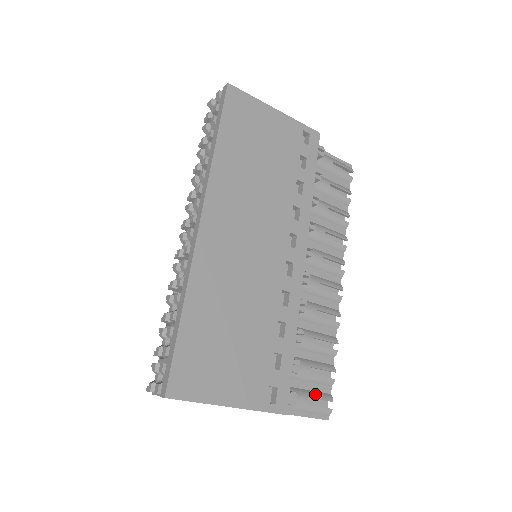
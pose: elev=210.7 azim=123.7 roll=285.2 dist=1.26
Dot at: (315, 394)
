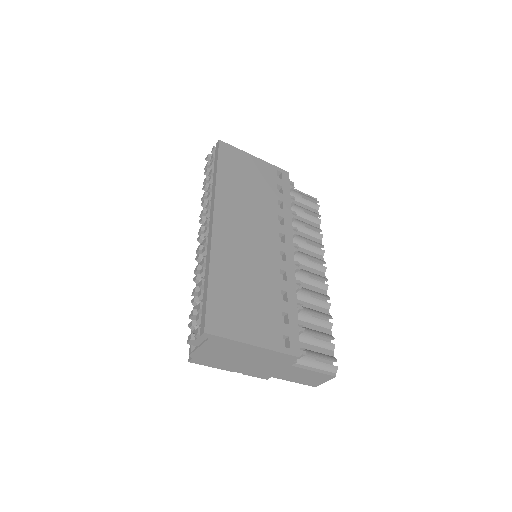
Dot at: (321, 354)
